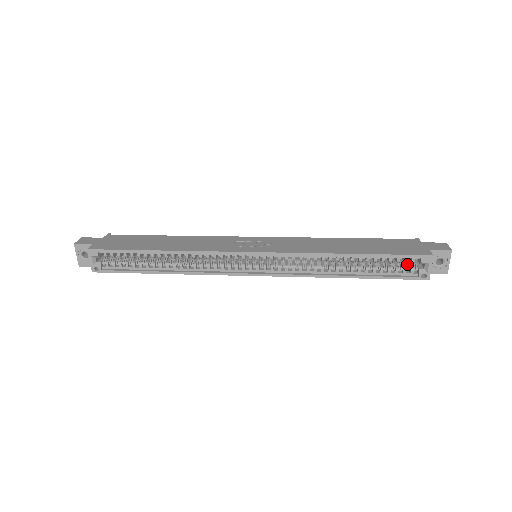
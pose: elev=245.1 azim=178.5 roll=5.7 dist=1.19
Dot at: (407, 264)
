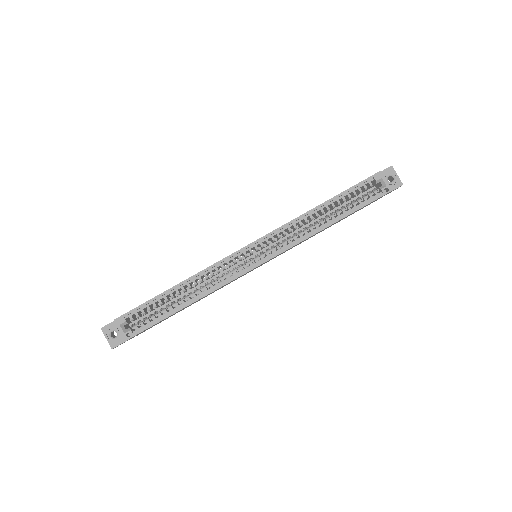
Dot at: occluded
